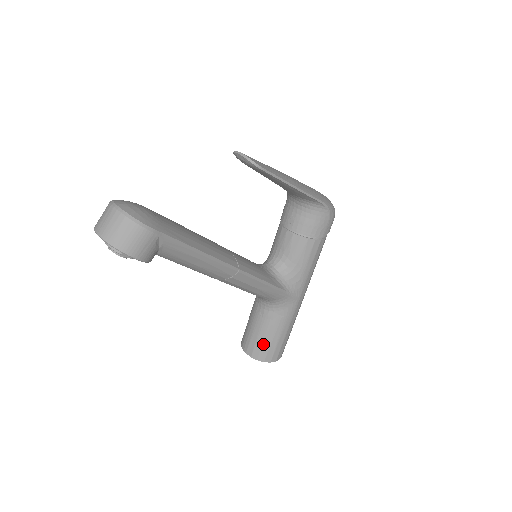
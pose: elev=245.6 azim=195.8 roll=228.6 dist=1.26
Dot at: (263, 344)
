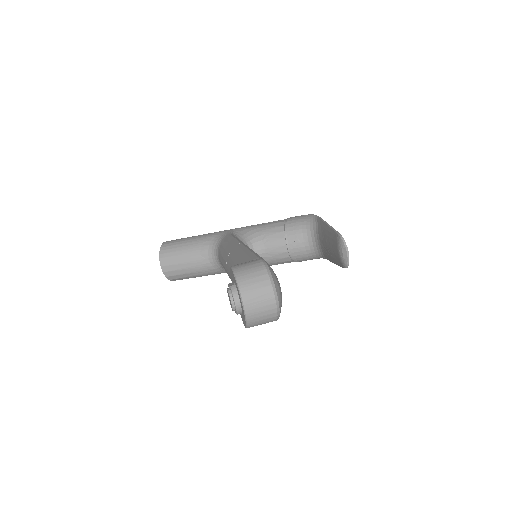
Dot at: (183, 274)
